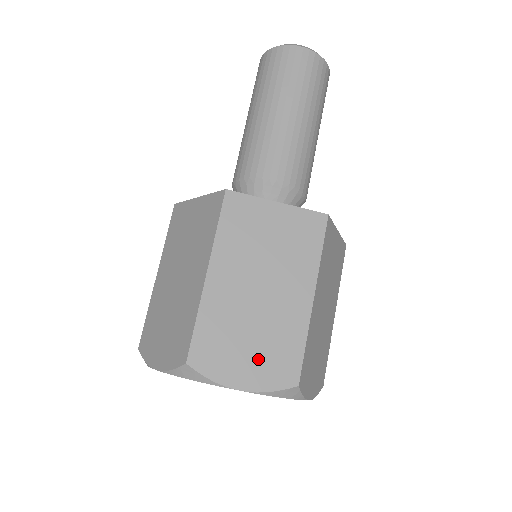
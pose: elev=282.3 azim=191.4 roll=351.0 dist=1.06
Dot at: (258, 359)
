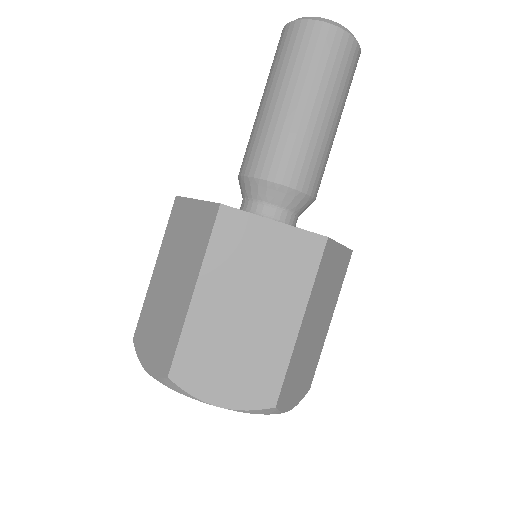
Dot at: (238, 379)
